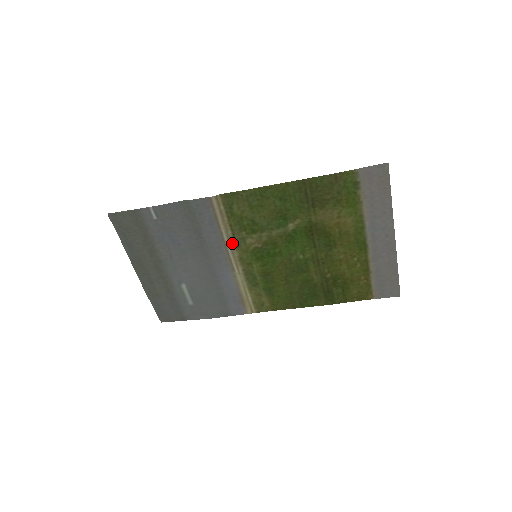
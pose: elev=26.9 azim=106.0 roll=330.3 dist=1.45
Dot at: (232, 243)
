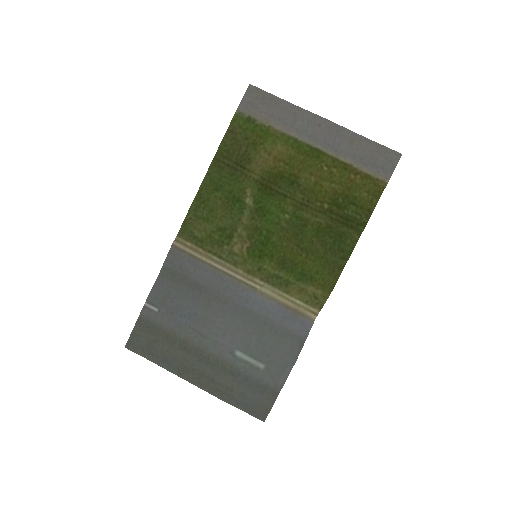
Dot at: (227, 265)
